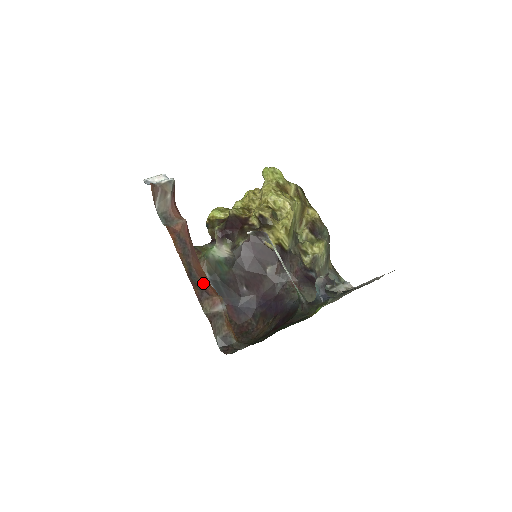
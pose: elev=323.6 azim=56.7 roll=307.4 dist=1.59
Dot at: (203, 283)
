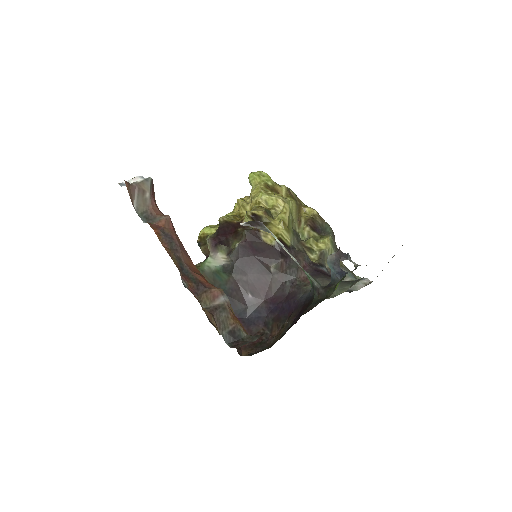
Dot at: (198, 277)
